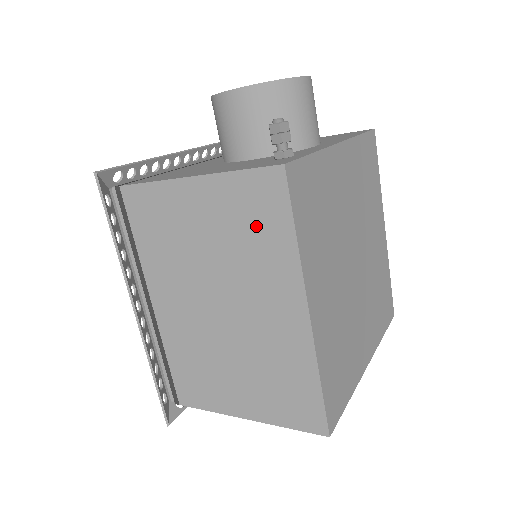
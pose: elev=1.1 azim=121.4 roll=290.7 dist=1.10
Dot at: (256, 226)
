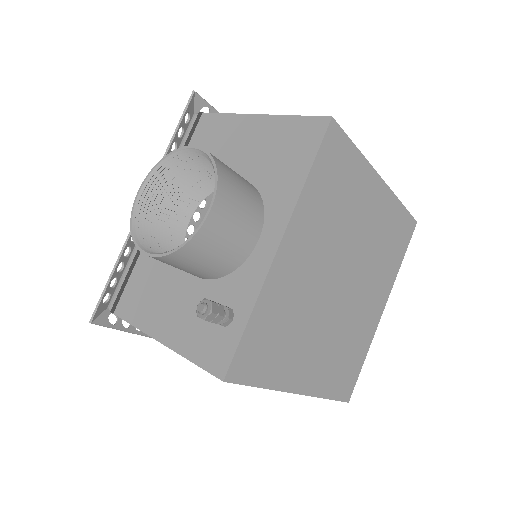
Dot at: occluded
